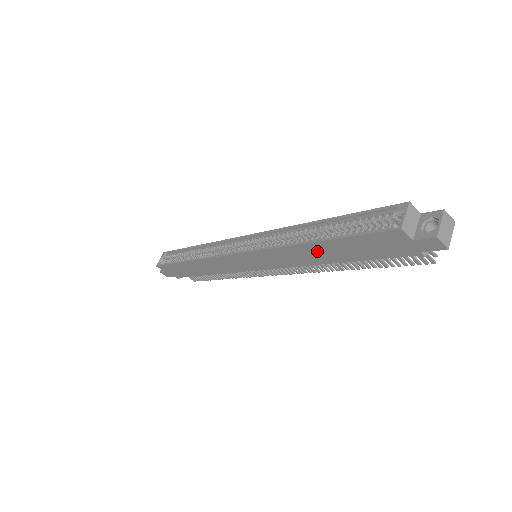
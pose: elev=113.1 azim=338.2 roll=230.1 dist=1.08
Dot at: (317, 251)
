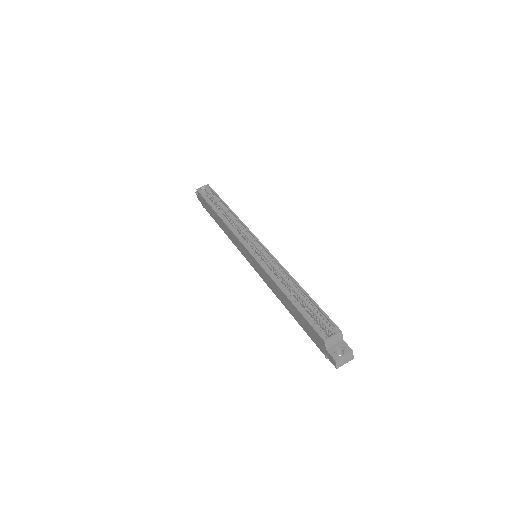
Dot at: (285, 299)
